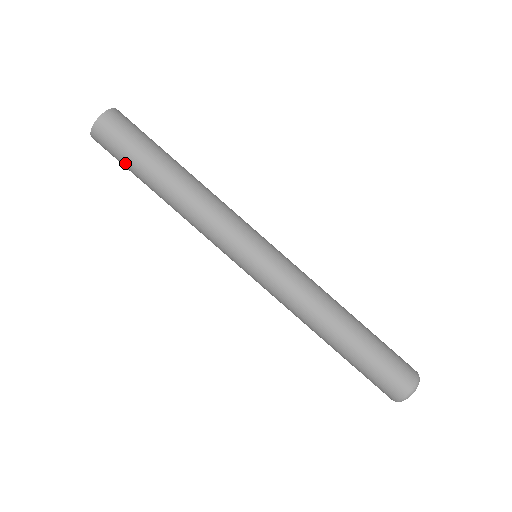
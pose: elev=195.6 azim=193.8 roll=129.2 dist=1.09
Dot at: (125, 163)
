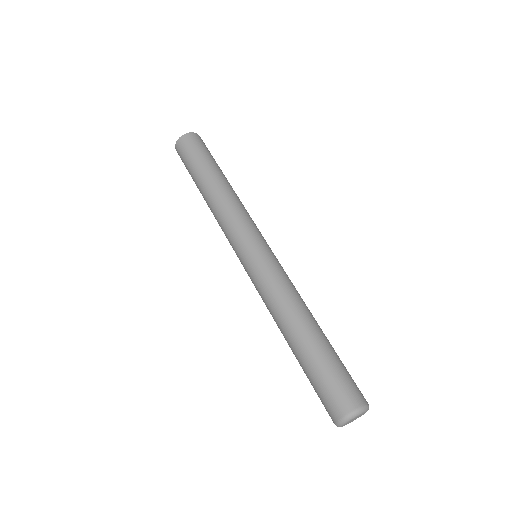
Dot at: occluded
